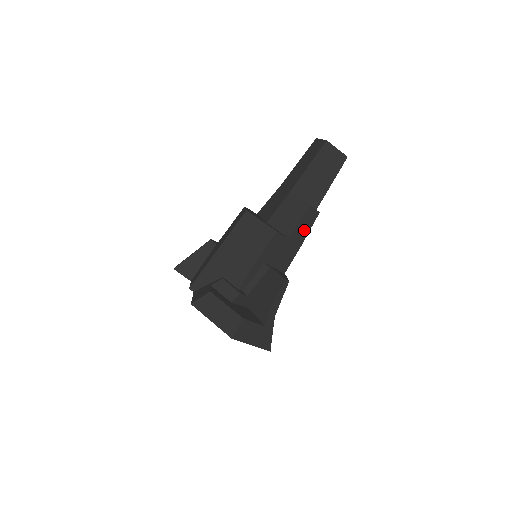
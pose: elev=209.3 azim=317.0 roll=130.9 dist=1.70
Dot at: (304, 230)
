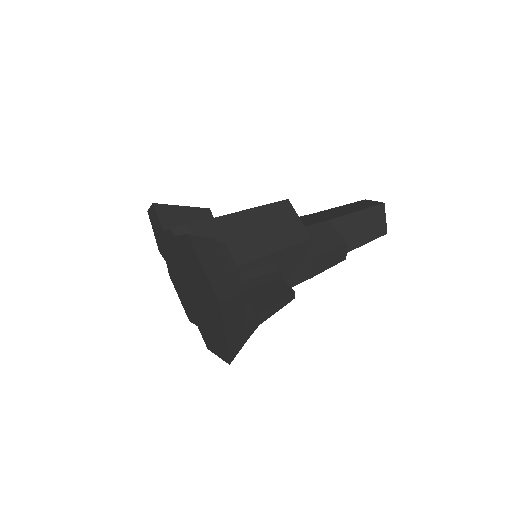
Dot at: (325, 263)
